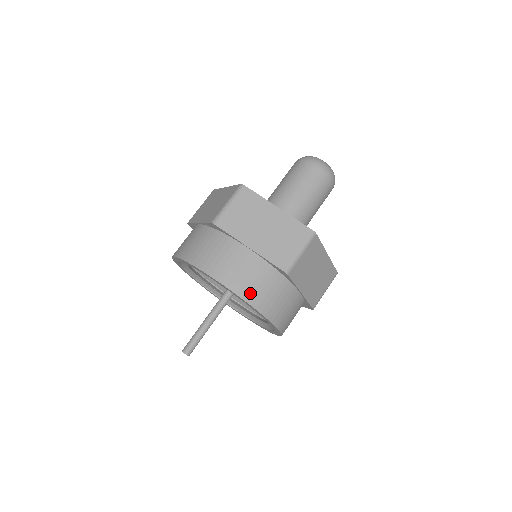
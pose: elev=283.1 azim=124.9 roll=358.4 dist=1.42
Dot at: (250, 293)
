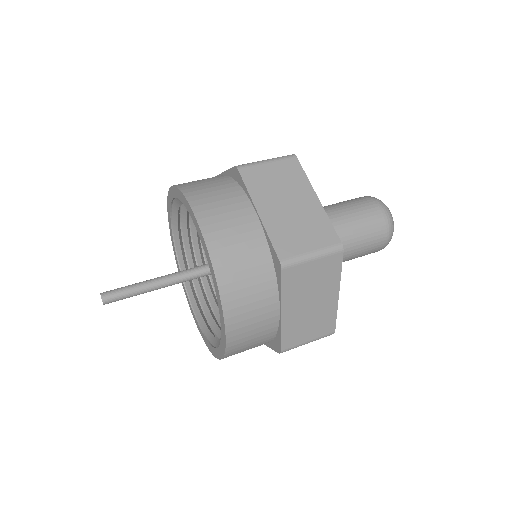
Dot at: (236, 347)
